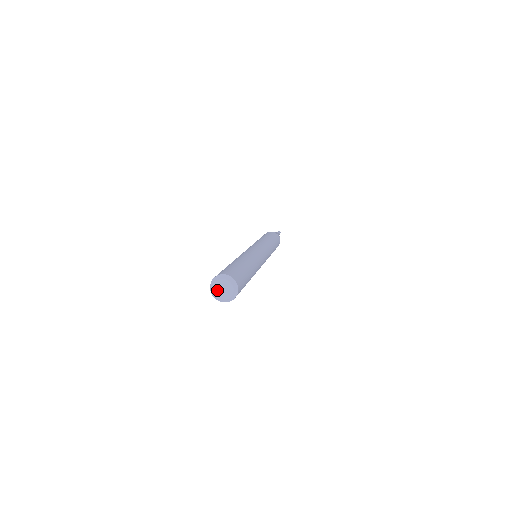
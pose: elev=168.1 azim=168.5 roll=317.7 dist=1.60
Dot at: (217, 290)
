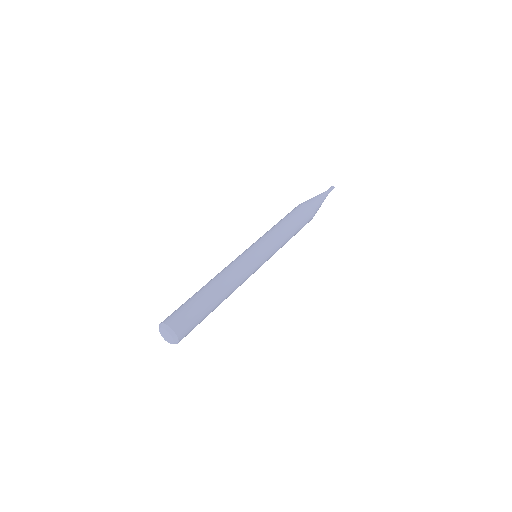
Dot at: (162, 333)
